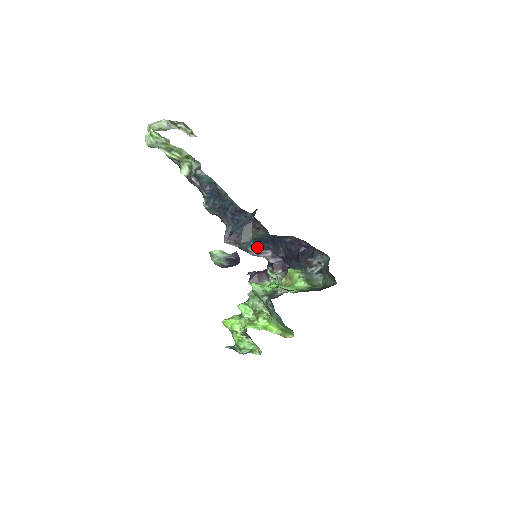
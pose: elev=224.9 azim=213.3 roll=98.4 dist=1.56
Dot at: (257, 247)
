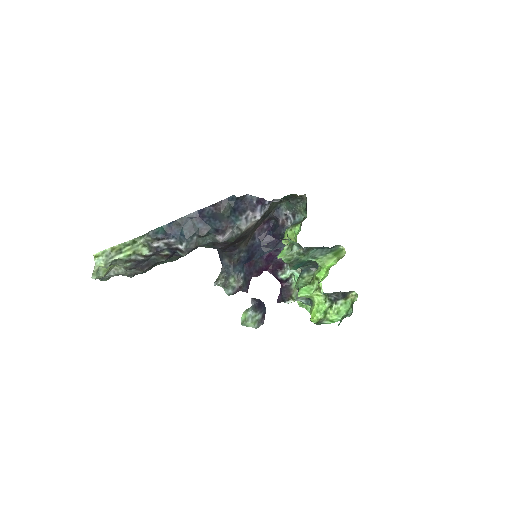
Dot at: (239, 217)
